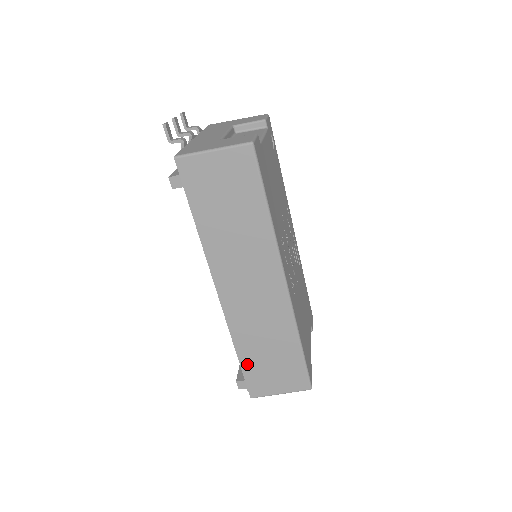
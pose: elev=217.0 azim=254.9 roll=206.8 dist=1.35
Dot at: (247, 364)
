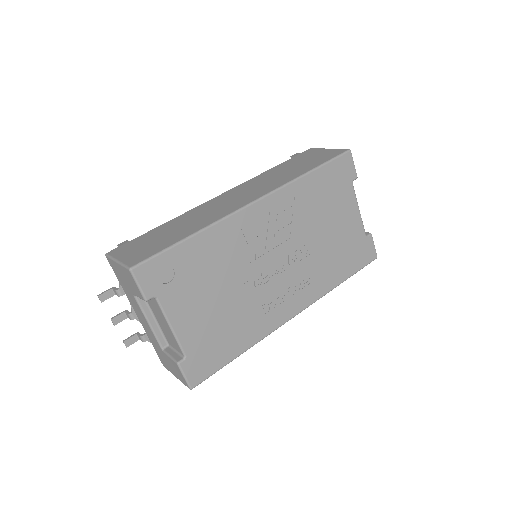
Dot at: occluded
